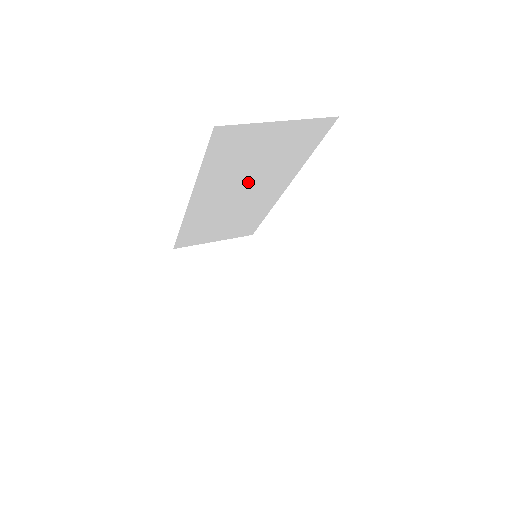
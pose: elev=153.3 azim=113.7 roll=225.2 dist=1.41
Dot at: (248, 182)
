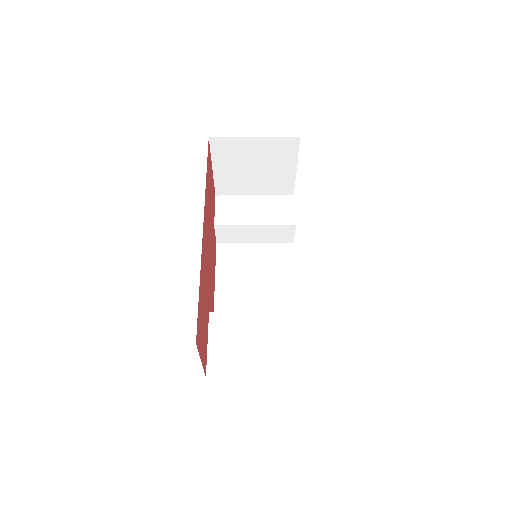
Dot at: occluded
